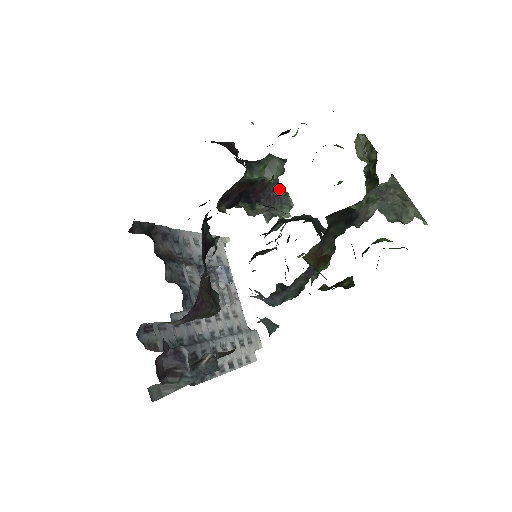
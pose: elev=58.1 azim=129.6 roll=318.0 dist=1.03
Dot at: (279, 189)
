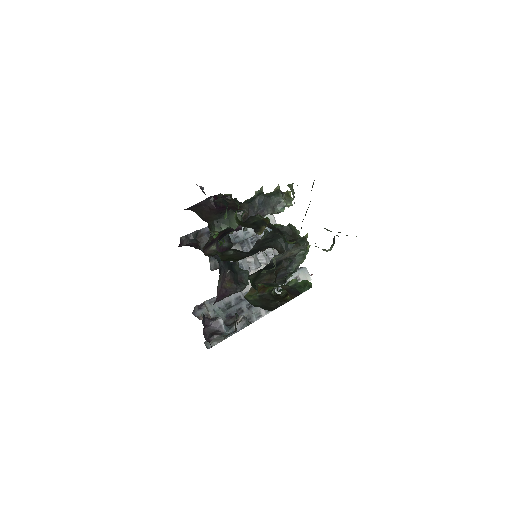
Dot at: (269, 200)
